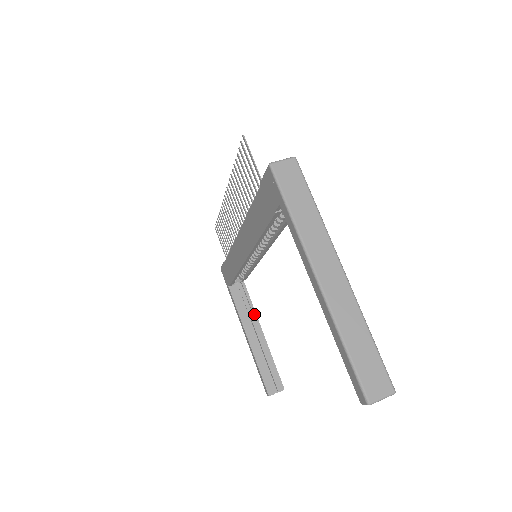
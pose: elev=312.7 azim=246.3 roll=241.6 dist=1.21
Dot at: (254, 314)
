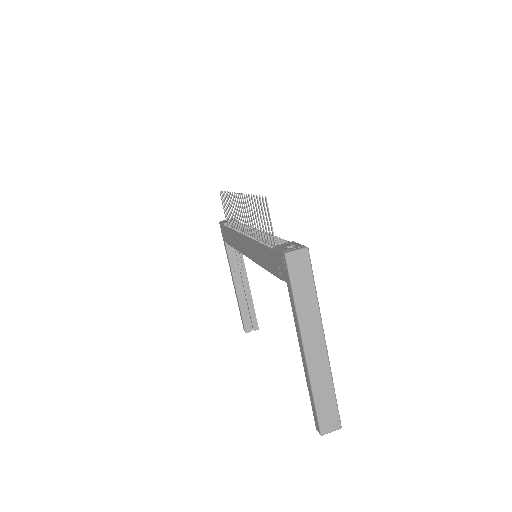
Dot at: (243, 267)
